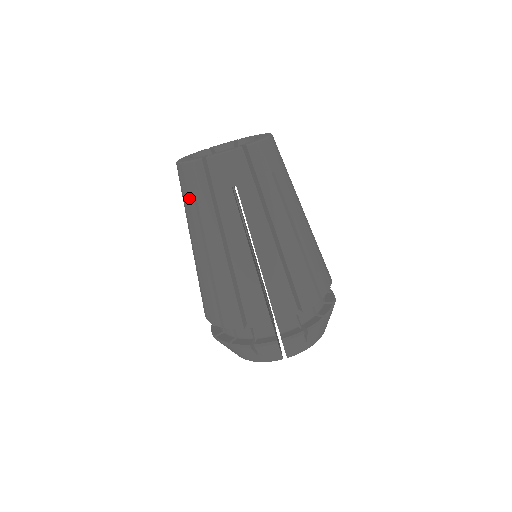
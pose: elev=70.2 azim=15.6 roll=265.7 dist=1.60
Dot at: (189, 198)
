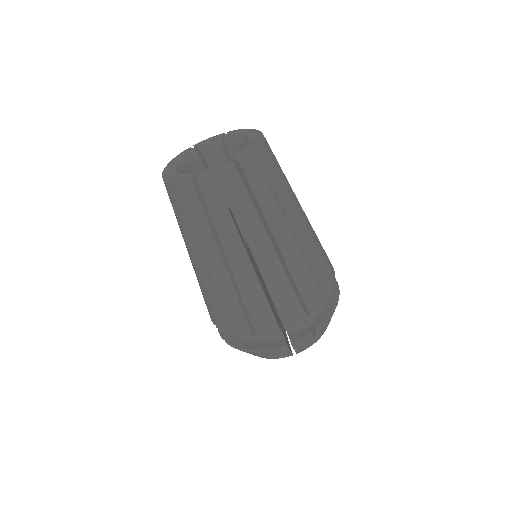
Dot at: (220, 213)
